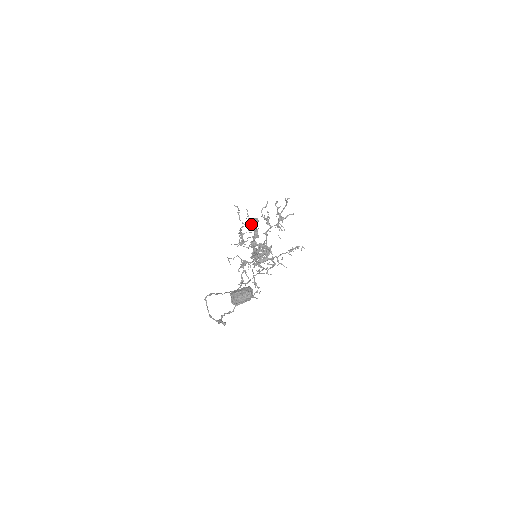
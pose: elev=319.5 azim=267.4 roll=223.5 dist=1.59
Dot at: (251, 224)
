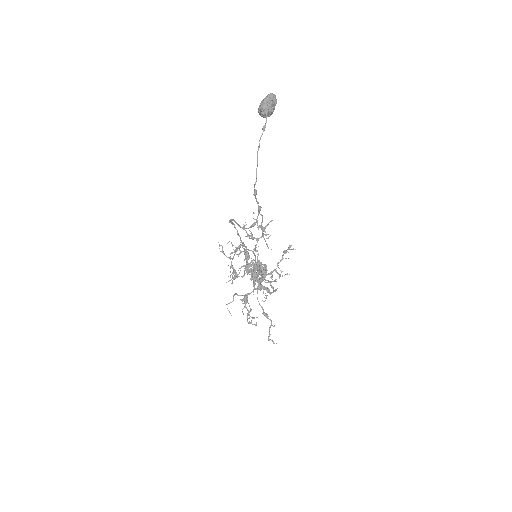
Dot at: (238, 246)
